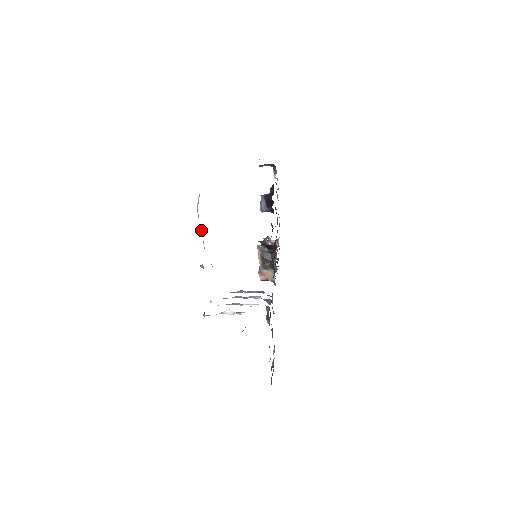
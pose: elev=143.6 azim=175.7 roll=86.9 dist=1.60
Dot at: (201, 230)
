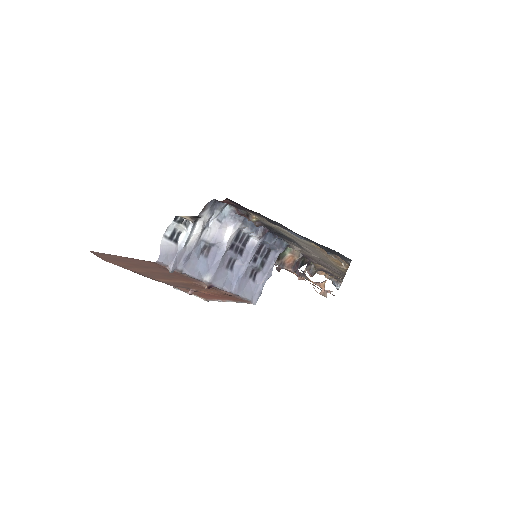
Dot at: occluded
